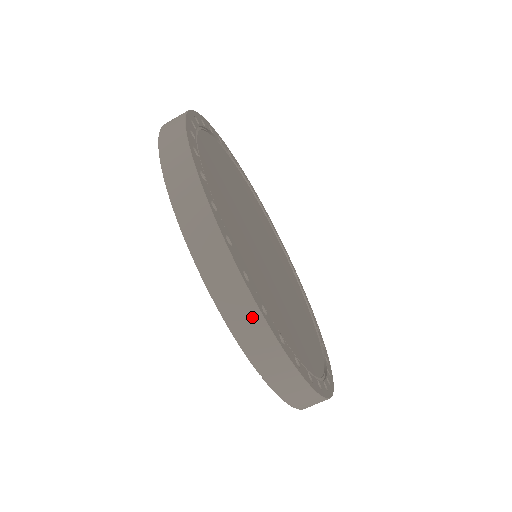
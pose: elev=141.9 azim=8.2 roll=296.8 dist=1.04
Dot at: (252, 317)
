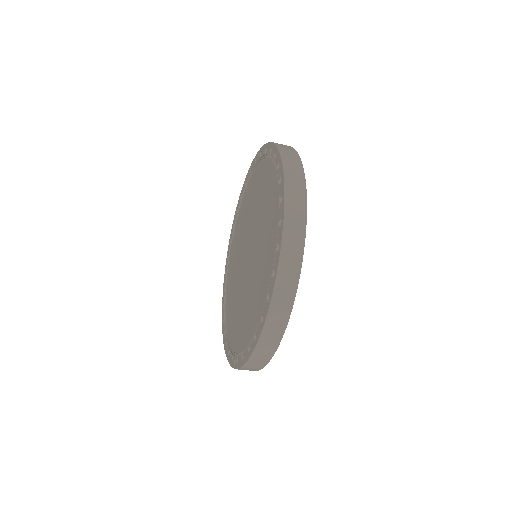
Dot at: (258, 367)
